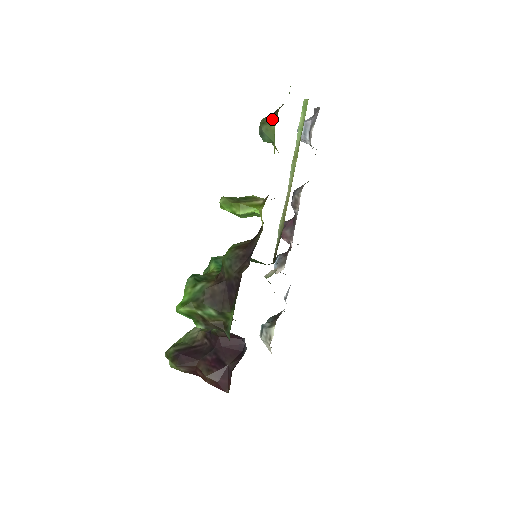
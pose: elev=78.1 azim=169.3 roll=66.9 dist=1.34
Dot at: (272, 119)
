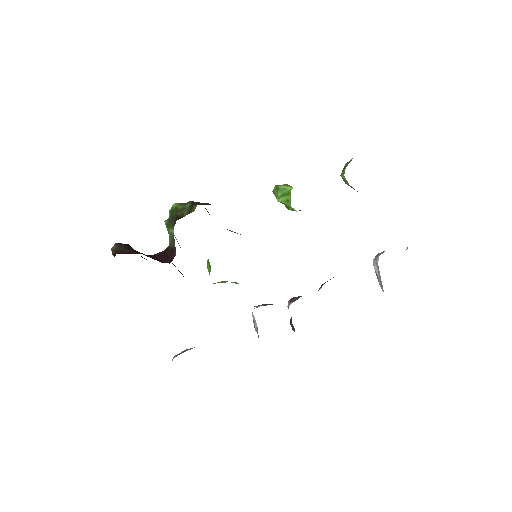
Dot at: occluded
